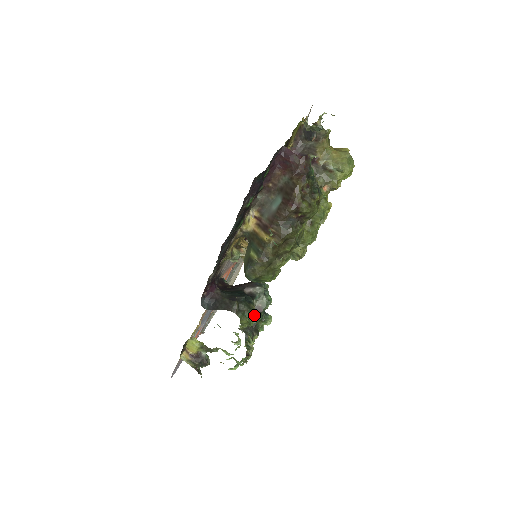
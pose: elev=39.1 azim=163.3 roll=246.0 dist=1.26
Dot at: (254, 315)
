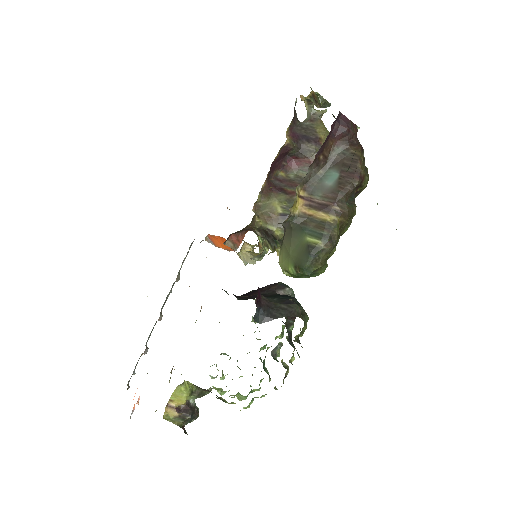
Dot at: occluded
